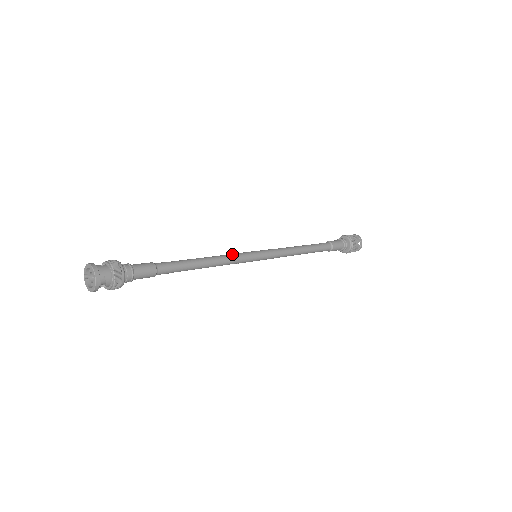
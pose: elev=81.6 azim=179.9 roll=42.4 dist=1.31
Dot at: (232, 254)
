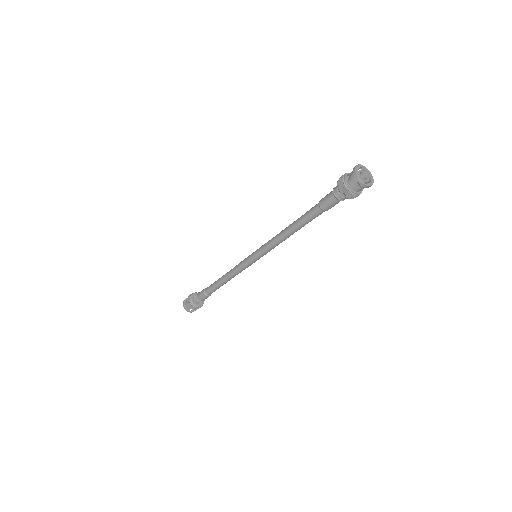
Dot at: (238, 267)
